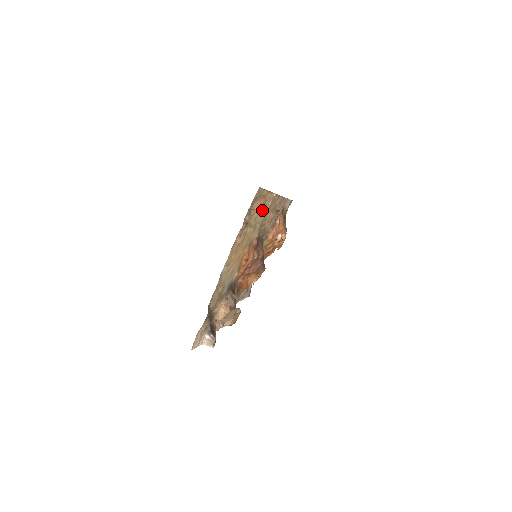
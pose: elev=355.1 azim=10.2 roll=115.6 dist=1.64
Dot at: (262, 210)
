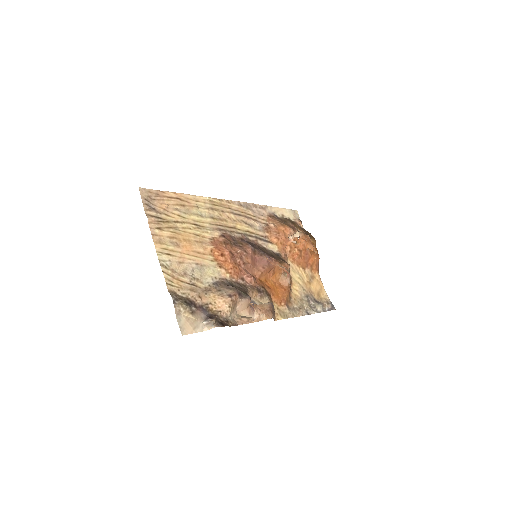
Dot at: (191, 210)
